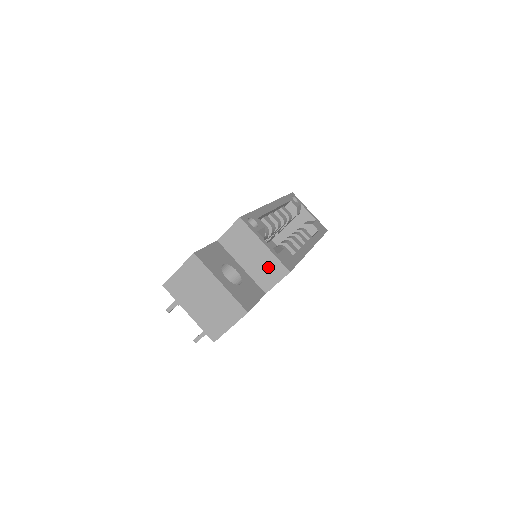
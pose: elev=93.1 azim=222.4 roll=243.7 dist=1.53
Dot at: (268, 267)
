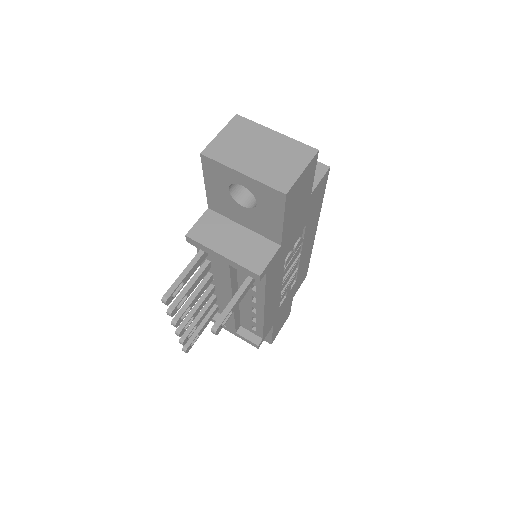
Dot at: occluded
